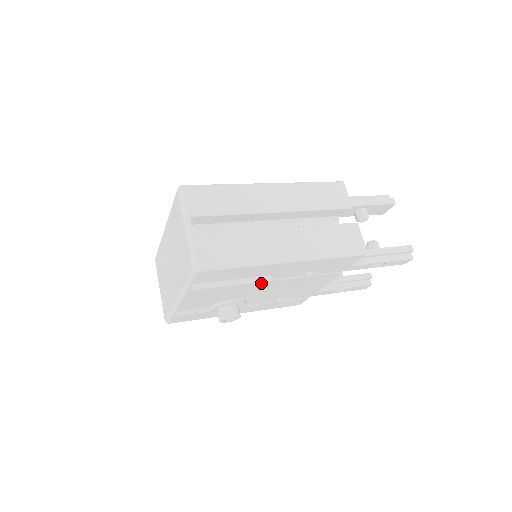
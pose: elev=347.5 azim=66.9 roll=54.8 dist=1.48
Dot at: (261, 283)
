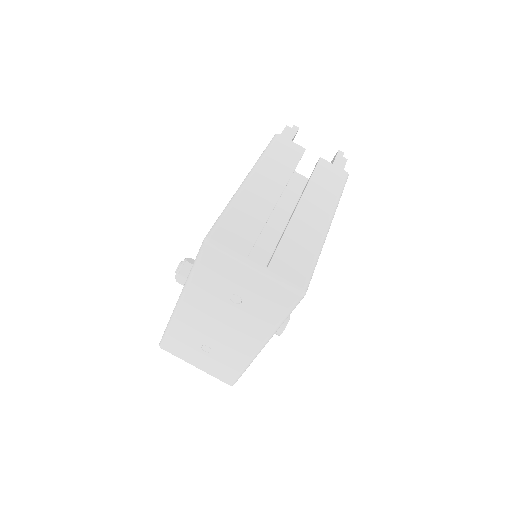
Dot at: occluded
